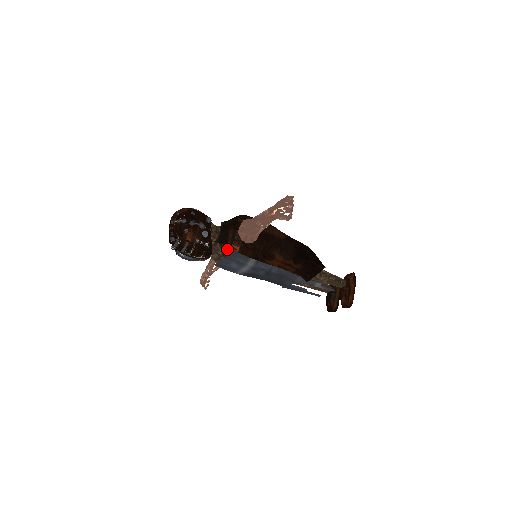
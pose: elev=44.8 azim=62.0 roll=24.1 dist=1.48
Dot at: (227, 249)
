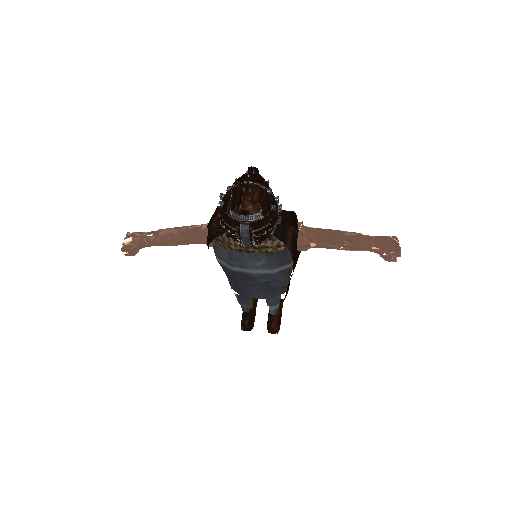
Dot at: (276, 246)
